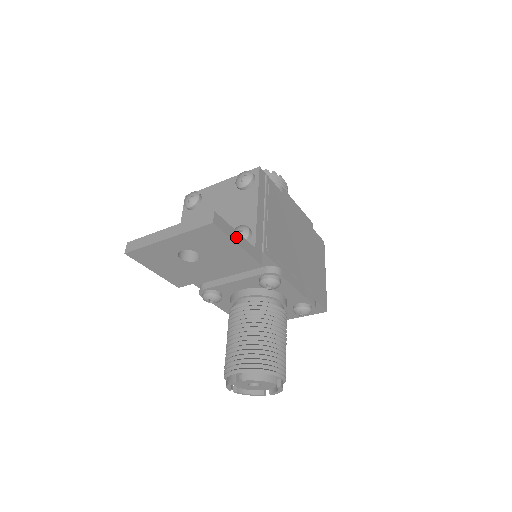
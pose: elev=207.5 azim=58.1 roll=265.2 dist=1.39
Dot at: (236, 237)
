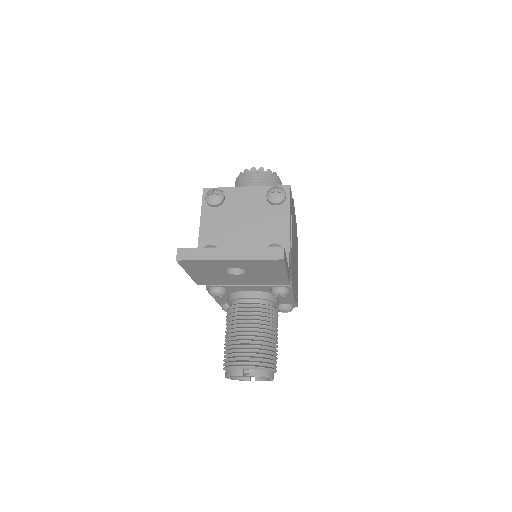
Dot at: (287, 266)
